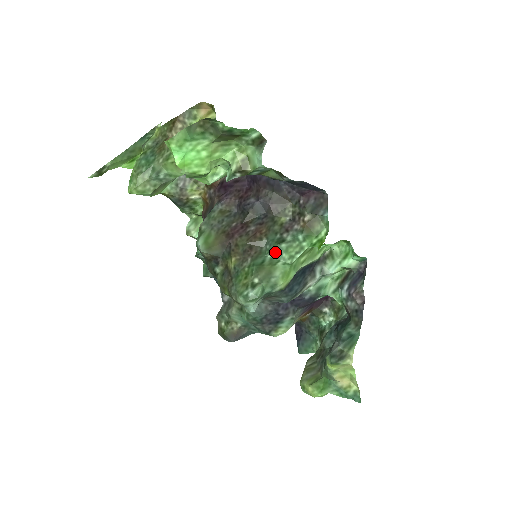
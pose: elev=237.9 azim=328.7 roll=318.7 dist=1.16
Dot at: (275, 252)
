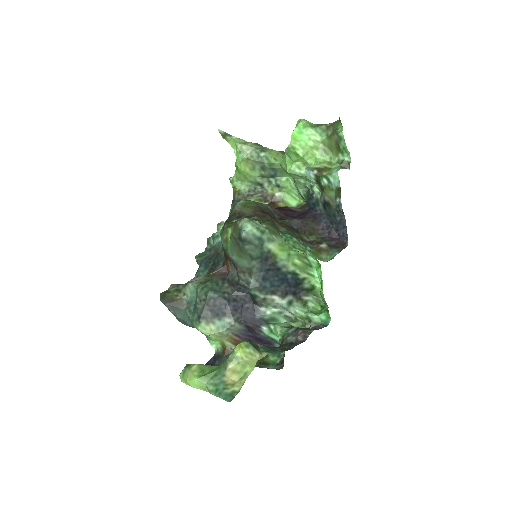
Dot at: (286, 236)
